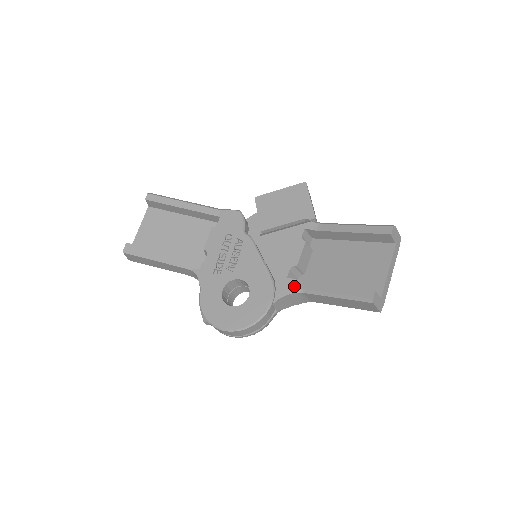
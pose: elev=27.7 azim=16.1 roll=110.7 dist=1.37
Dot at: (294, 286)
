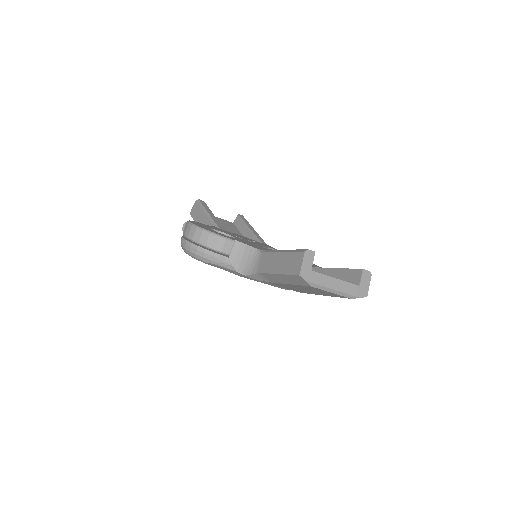
Dot at: occluded
